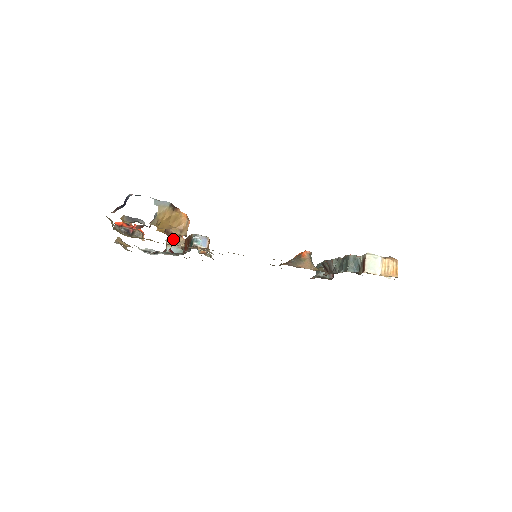
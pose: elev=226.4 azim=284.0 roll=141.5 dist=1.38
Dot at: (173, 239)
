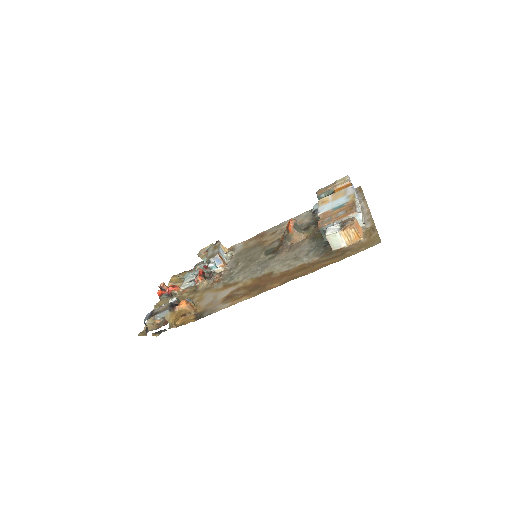
Dot at: occluded
